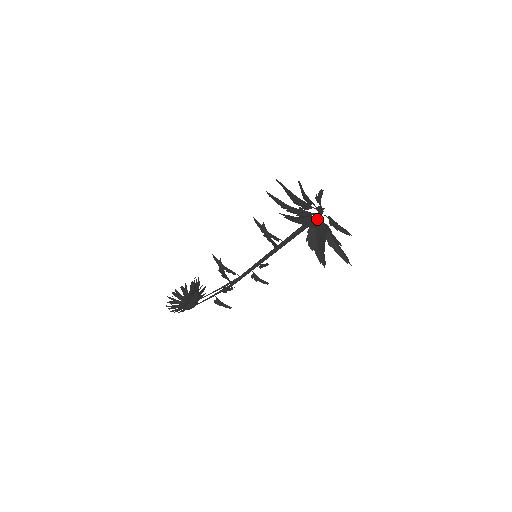
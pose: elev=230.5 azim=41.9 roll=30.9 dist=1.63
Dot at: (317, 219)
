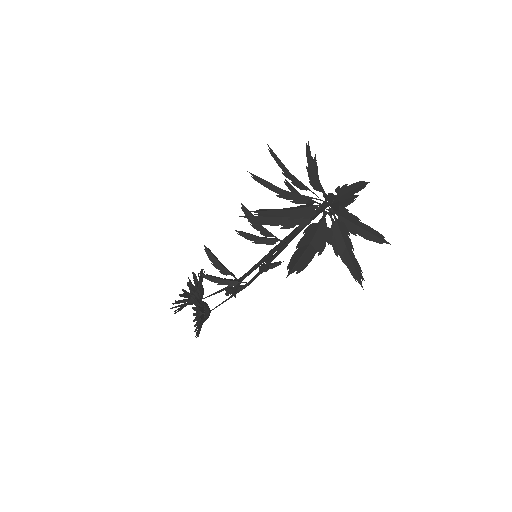
Dot at: (324, 209)
